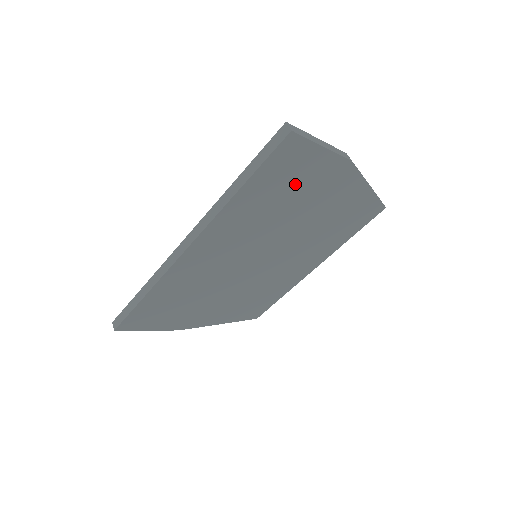
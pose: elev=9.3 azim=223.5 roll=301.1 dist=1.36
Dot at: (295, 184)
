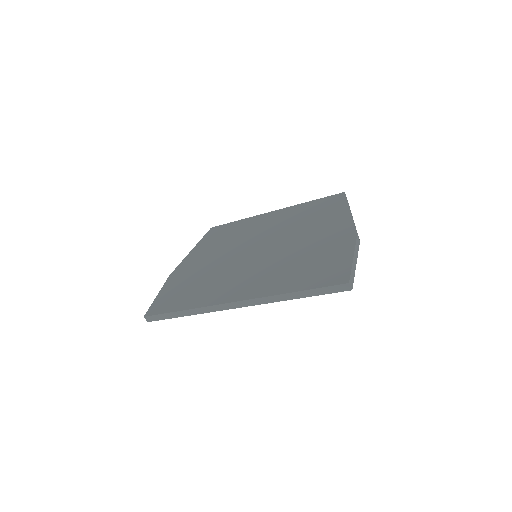
Dot at: occluded
